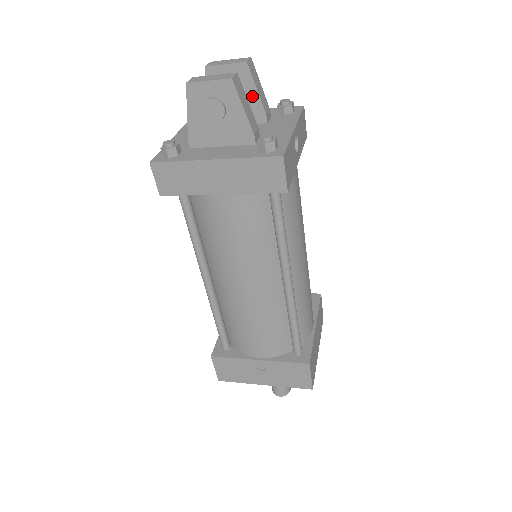
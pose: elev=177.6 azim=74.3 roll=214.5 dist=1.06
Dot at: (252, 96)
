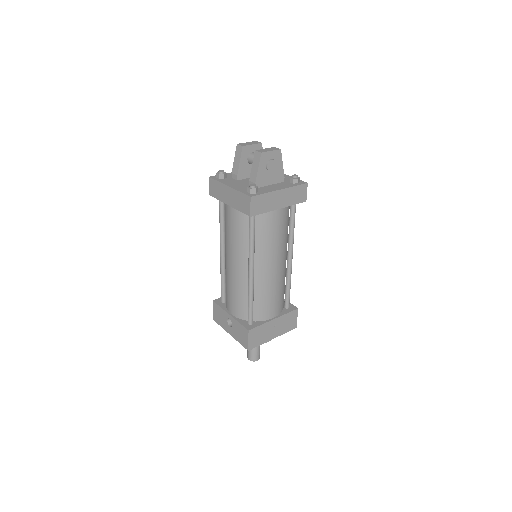
Dot at: occluded
